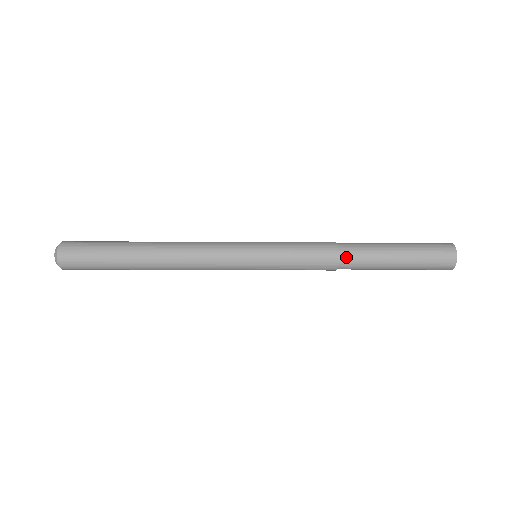
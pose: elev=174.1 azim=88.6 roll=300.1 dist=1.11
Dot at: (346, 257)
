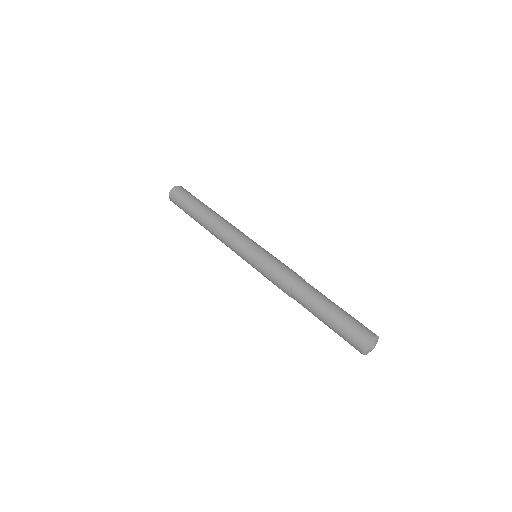
Dot at: (294, 297)
